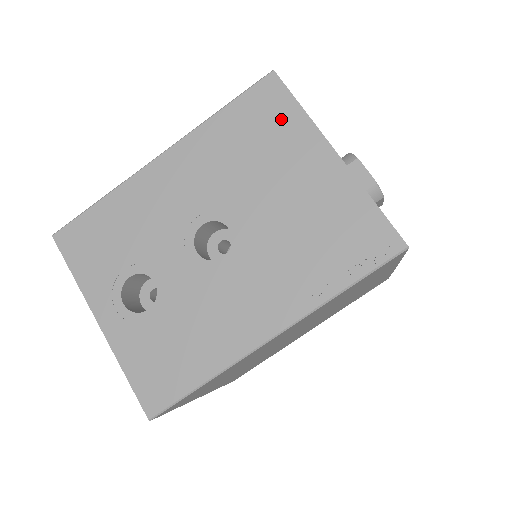
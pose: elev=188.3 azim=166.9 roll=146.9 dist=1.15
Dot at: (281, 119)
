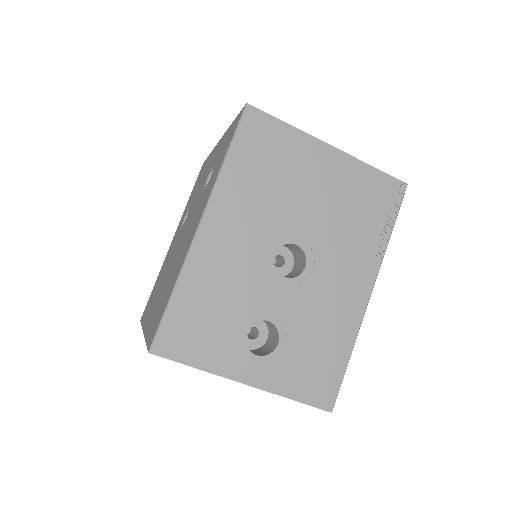
Dot at: (279, 141)
